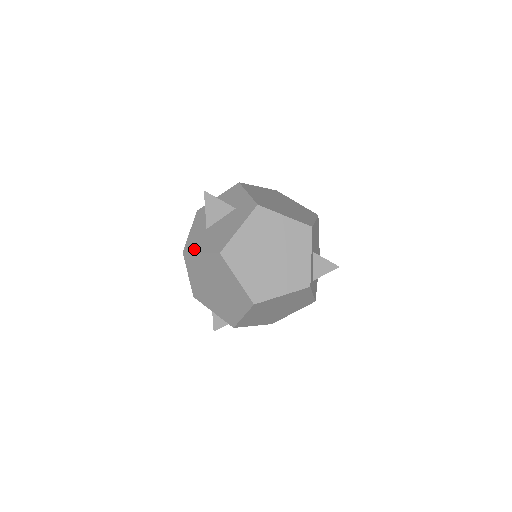
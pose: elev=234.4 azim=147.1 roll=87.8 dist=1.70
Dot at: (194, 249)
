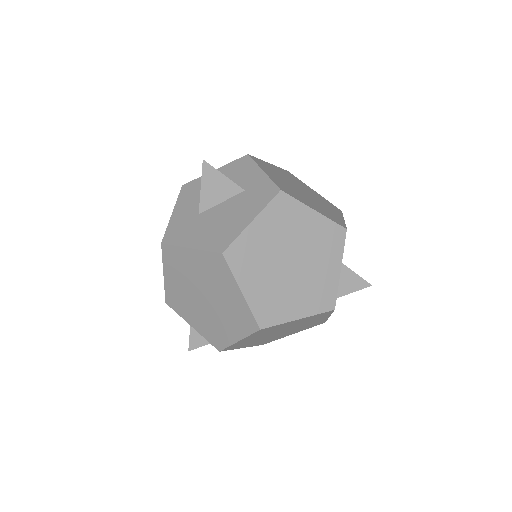
Dot at: (179, 241)
